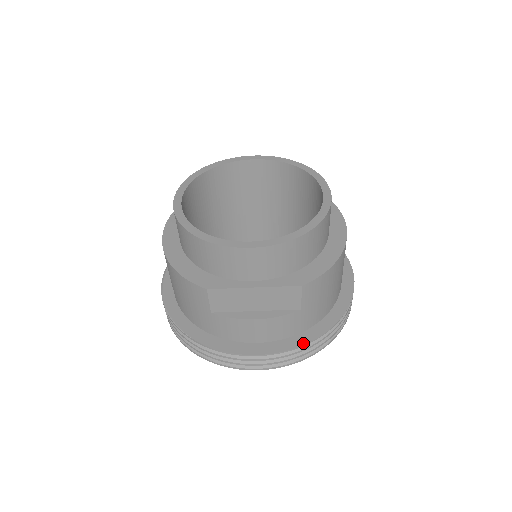
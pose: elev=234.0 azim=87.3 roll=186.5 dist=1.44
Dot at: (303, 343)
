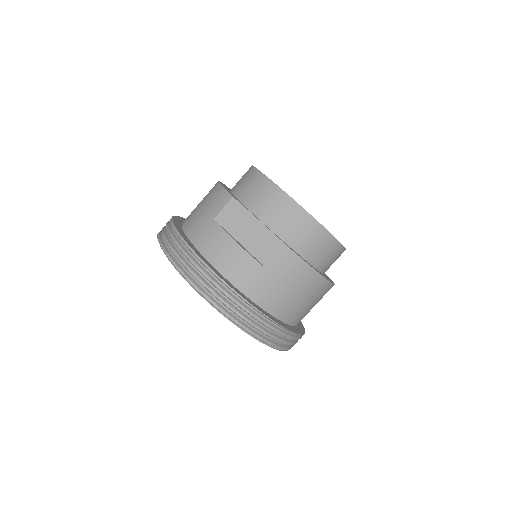
Dot at: (246, 298)
